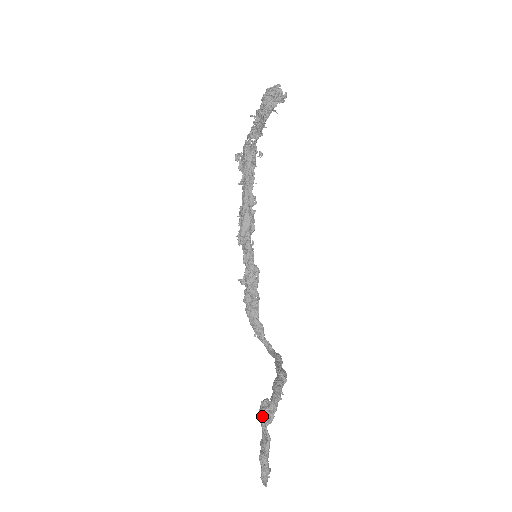
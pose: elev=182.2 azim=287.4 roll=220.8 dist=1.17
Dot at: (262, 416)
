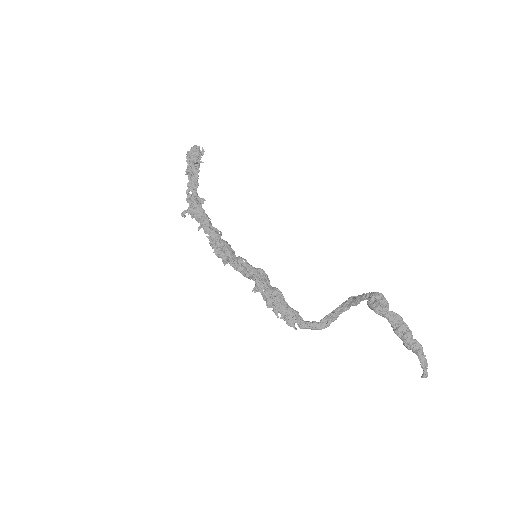
Dot at: (380, 306)
